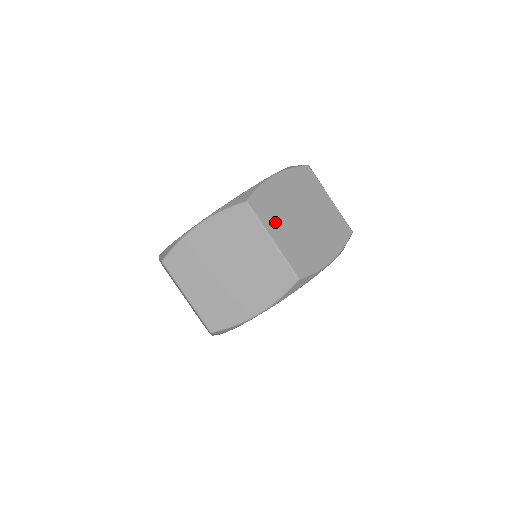
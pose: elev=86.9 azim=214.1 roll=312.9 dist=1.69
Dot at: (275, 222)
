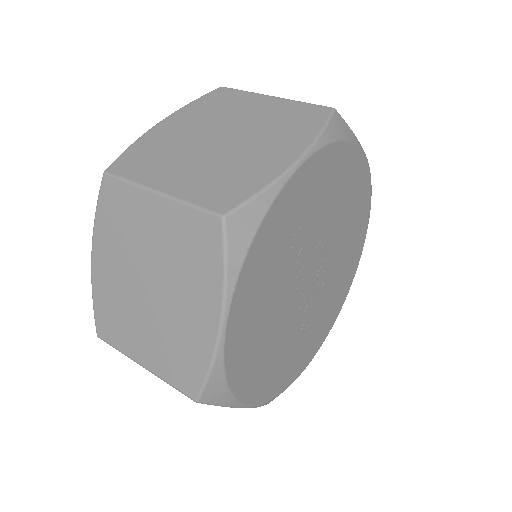
Dot at: (161, 169)
